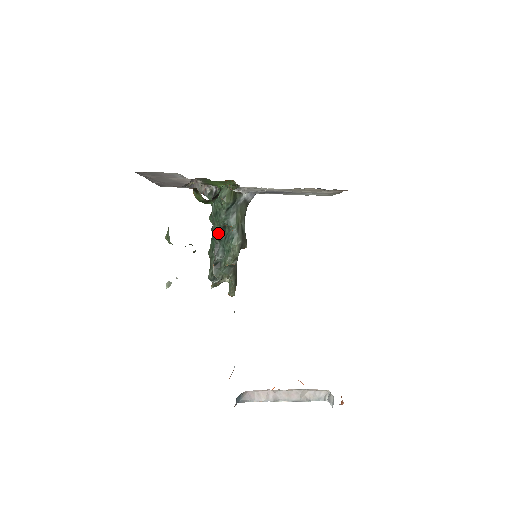
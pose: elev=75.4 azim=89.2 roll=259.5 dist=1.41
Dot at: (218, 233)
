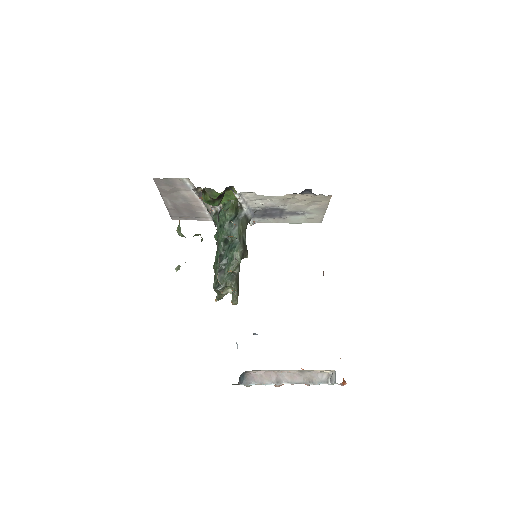
Dot at: (222, 243)
